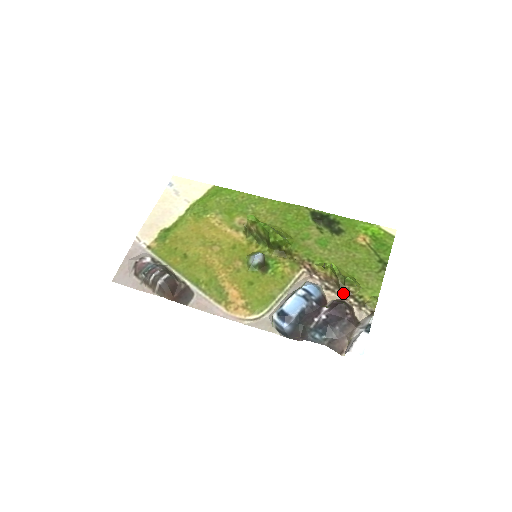
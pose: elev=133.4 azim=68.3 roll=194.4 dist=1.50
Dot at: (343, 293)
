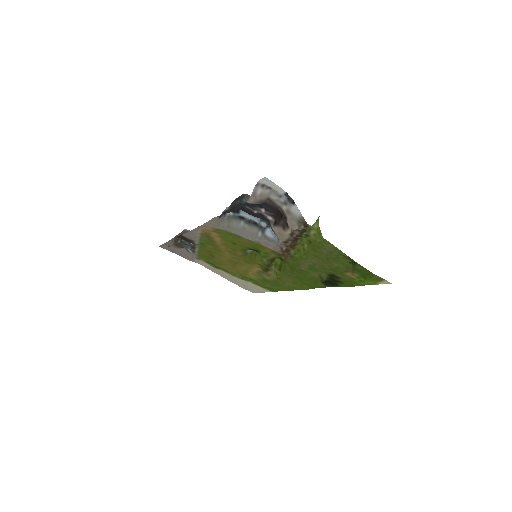
Dot at: (295, 237)
